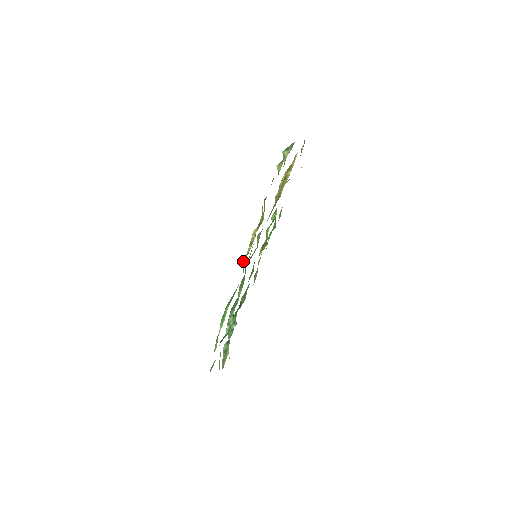
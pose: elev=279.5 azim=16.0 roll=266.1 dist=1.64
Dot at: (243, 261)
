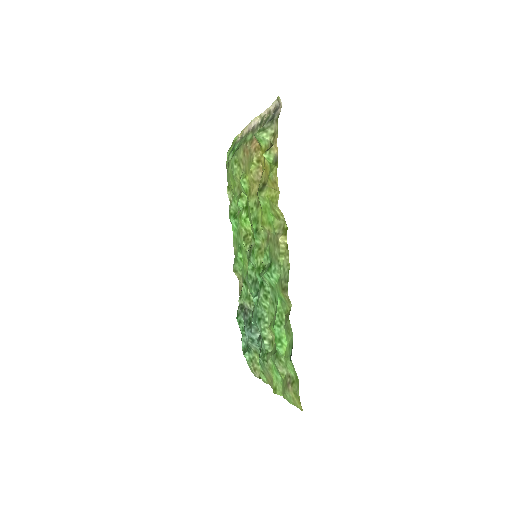
Dot at: (272, 274)
